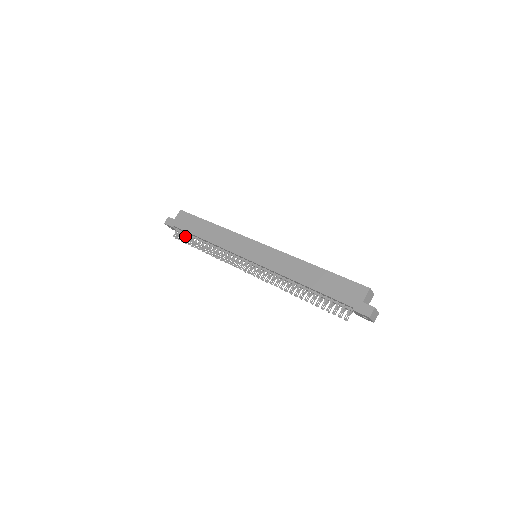
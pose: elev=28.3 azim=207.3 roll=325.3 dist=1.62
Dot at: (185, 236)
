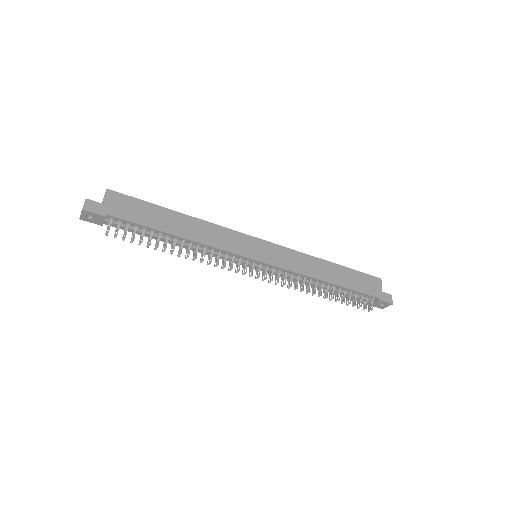
Dot at: (134, 231)
